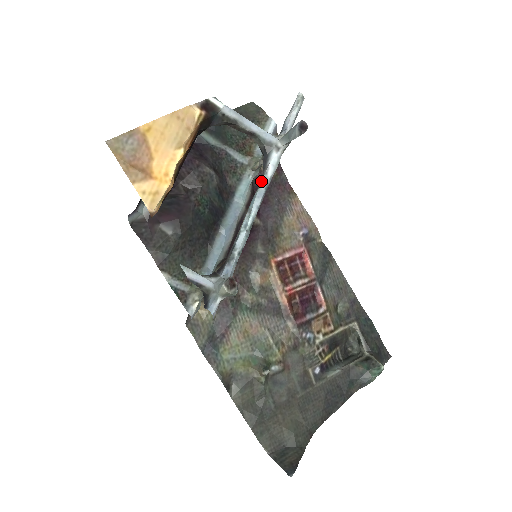
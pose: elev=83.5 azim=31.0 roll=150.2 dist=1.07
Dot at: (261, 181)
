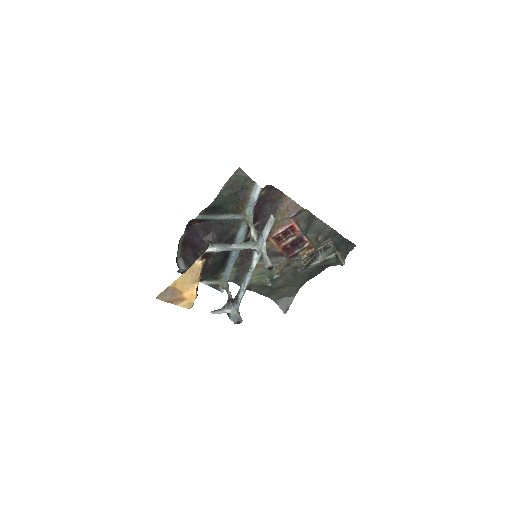
Dot at: (249, 269)
